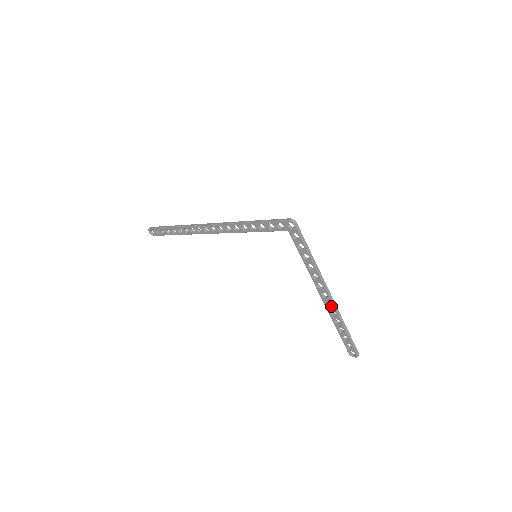
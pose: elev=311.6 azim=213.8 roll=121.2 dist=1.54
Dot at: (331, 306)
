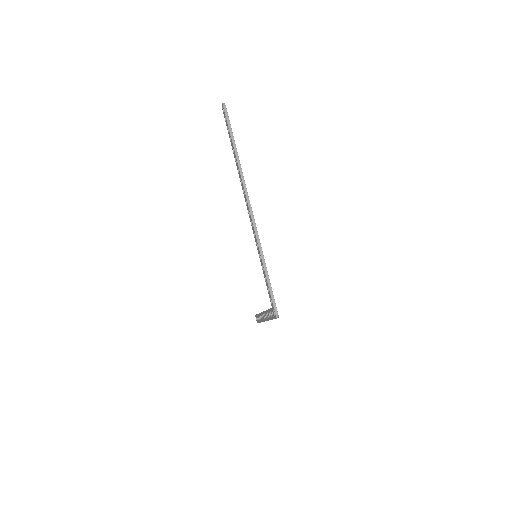
Dot at: (263, 318)
